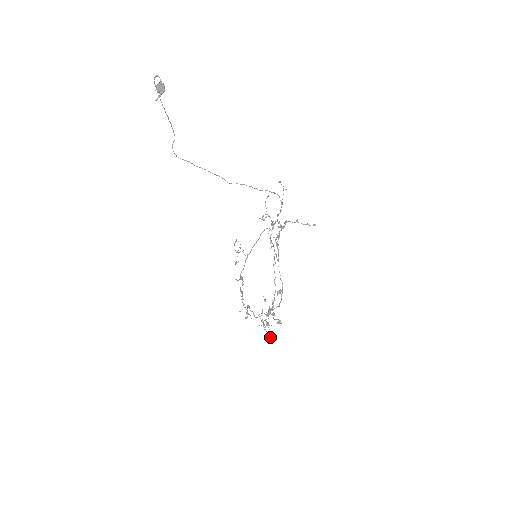
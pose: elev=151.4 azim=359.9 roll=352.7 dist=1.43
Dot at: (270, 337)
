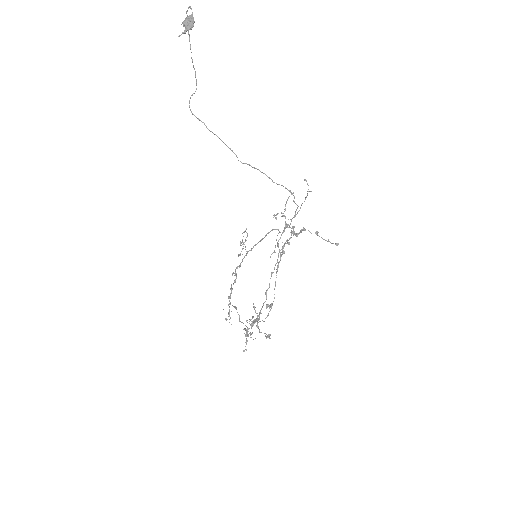
Dot at: (244, 350)
